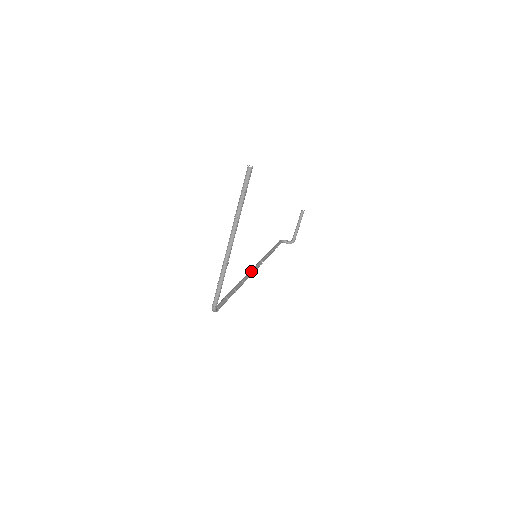
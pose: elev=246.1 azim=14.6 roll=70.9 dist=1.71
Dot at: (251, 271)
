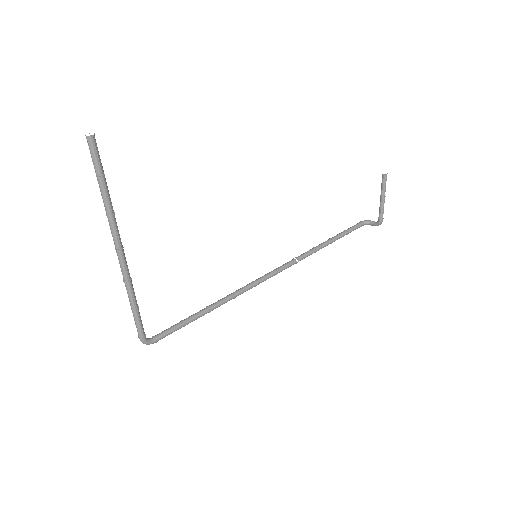
Dot at: (263, 276)
